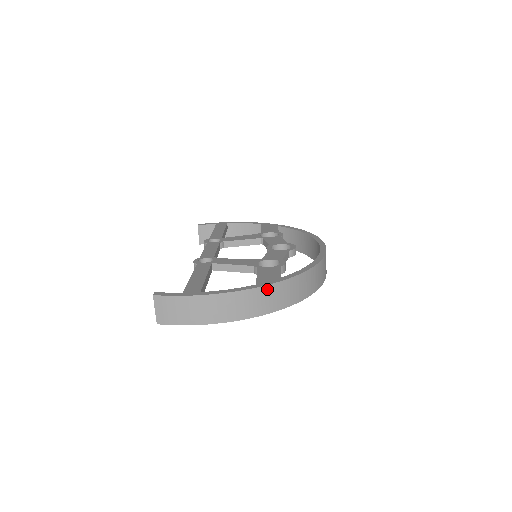
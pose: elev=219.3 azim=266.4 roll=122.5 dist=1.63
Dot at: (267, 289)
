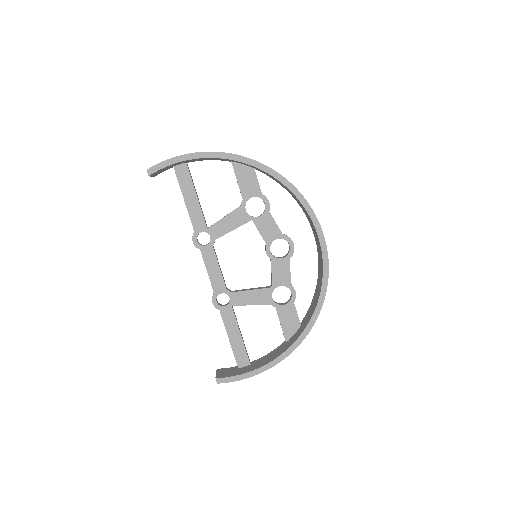
Dot at: occluded
